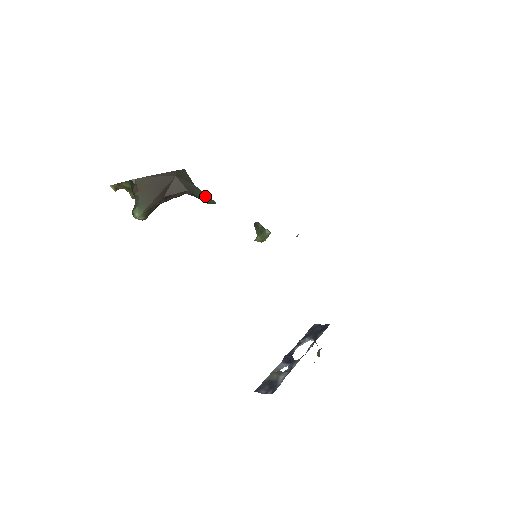
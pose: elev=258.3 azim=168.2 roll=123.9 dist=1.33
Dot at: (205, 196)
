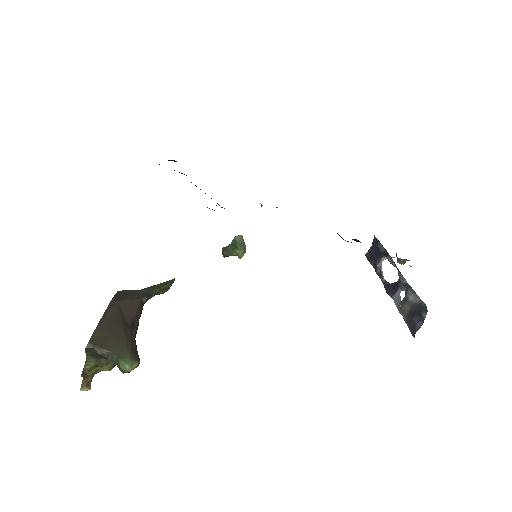
Dot at: (160, 285)
